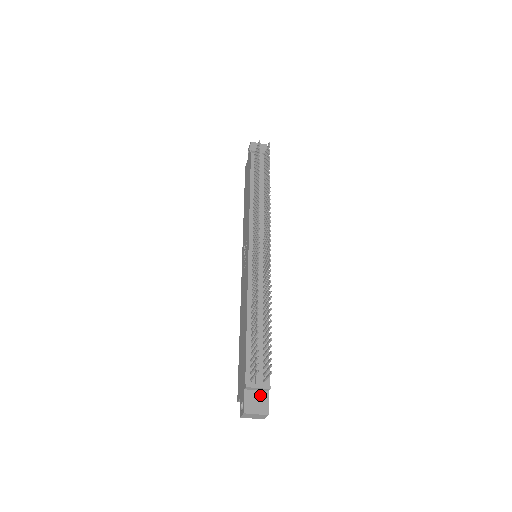
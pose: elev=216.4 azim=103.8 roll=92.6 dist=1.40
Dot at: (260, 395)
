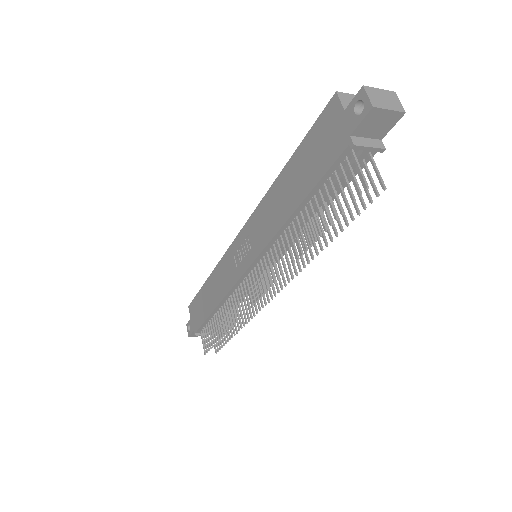
Dot at: occluded
